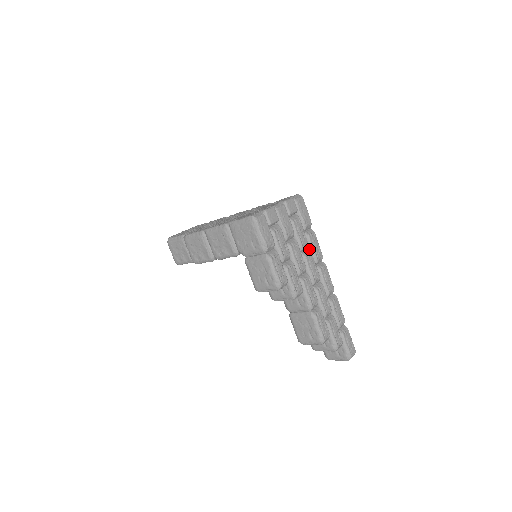
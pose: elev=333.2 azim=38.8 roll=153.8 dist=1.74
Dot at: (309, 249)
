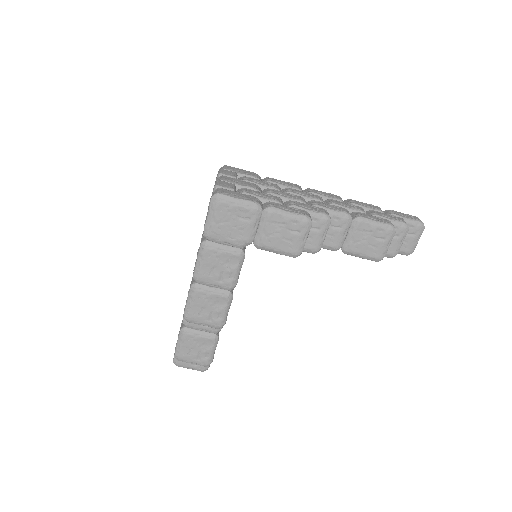
Dot at: occluded
